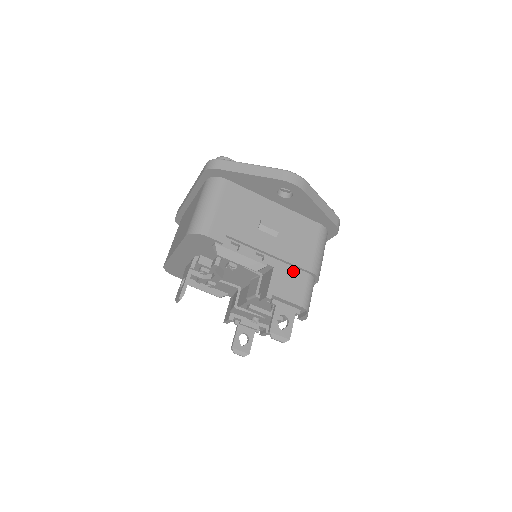
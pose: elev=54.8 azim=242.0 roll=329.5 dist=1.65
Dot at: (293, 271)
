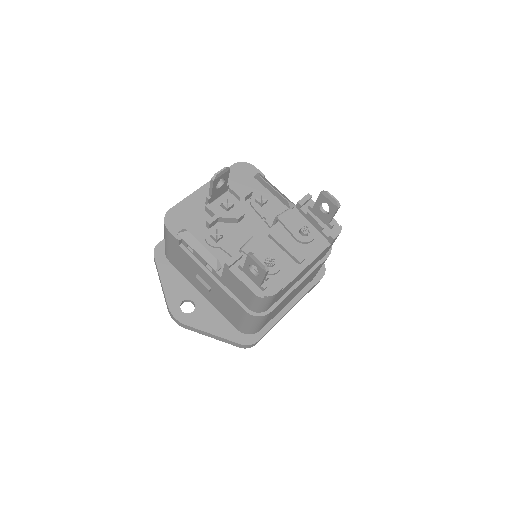
Dot at: occluded
